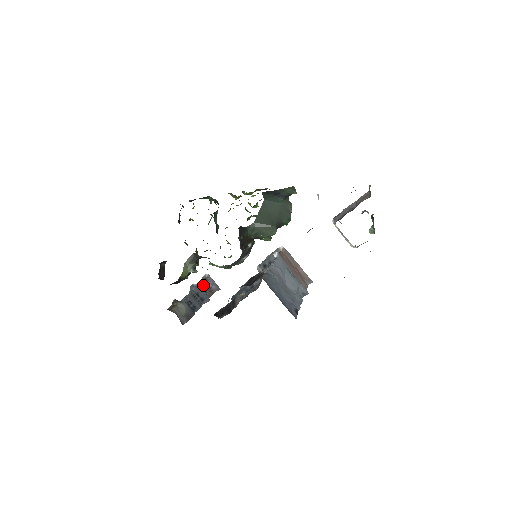
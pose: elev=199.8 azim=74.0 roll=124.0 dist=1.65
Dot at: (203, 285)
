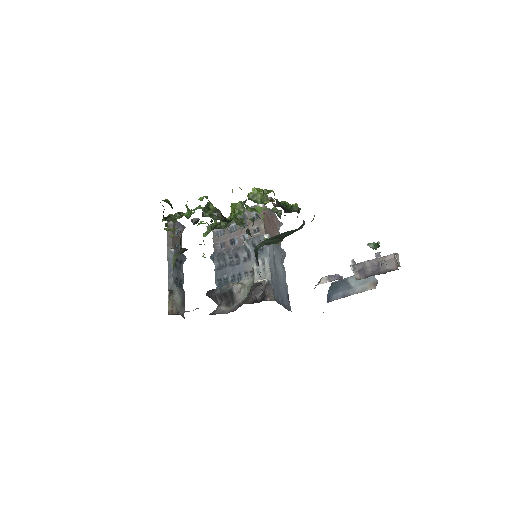
Dot at: (174, 238)
